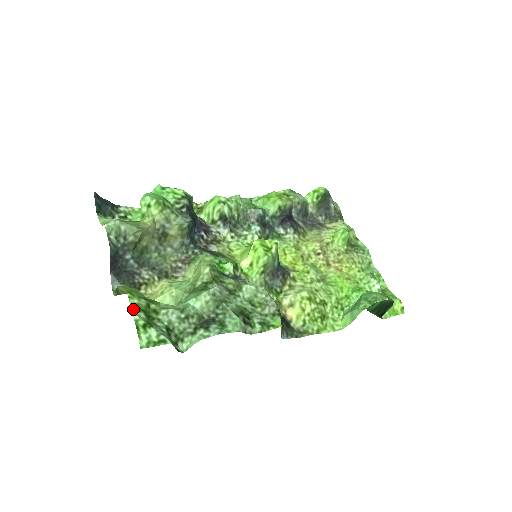
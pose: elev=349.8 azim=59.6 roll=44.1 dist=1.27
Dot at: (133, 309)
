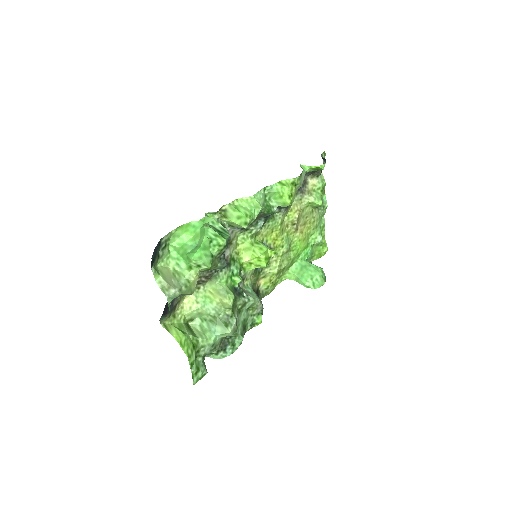
Dot at: (191, 367)
